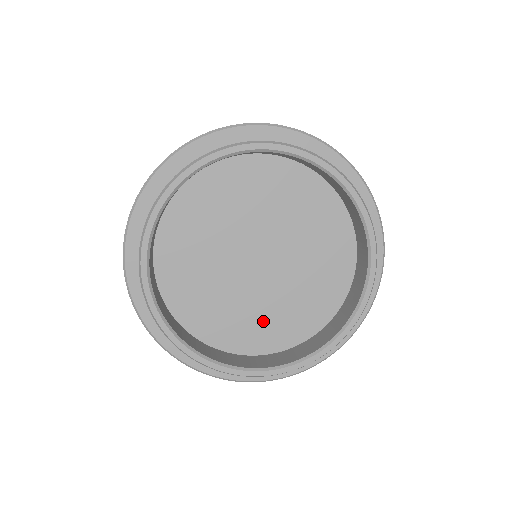
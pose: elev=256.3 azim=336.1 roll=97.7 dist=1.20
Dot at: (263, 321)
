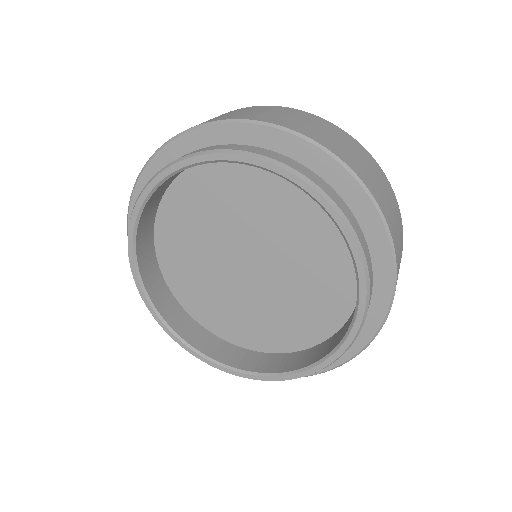
Dot at: (270, 322)
